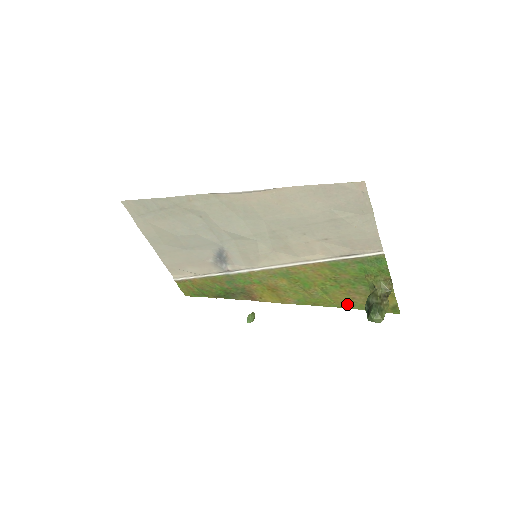
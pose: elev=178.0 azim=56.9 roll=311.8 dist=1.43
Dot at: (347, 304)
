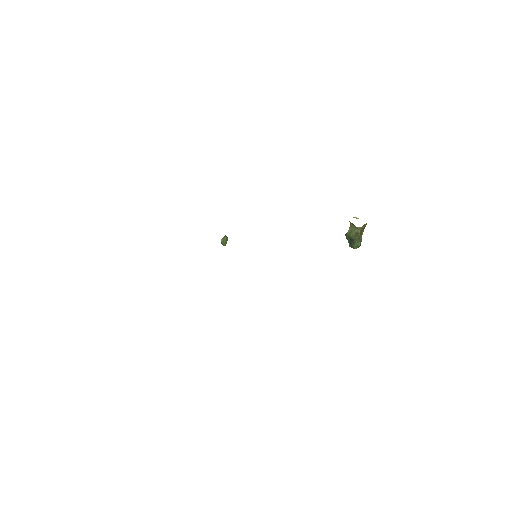
Dot at: occluded
